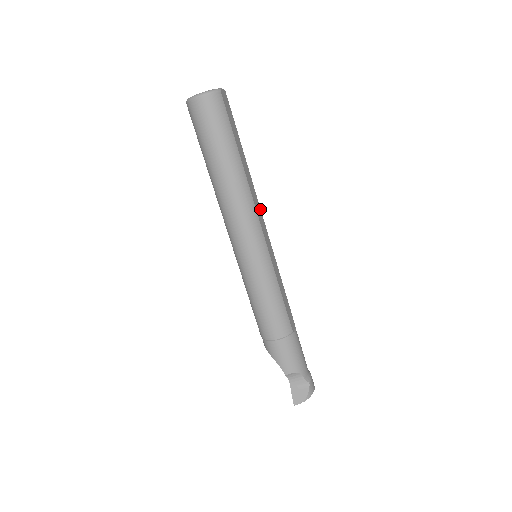
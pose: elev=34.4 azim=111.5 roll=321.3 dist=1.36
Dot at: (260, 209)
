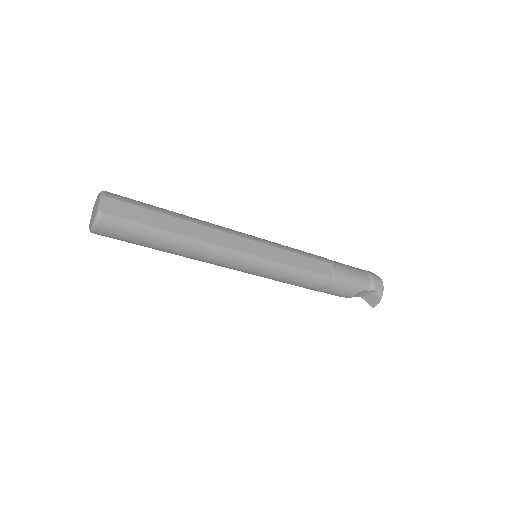
Dot at: (225, 233)
